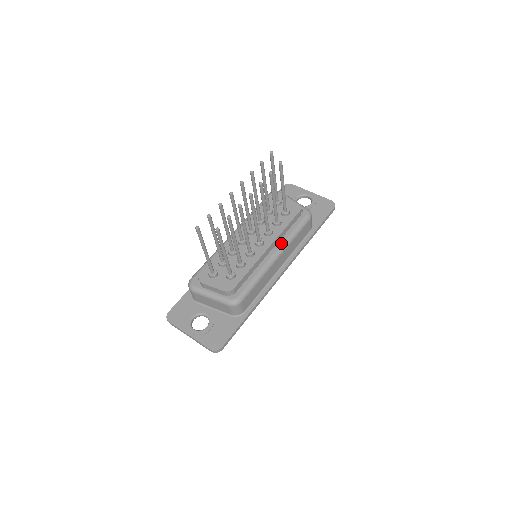
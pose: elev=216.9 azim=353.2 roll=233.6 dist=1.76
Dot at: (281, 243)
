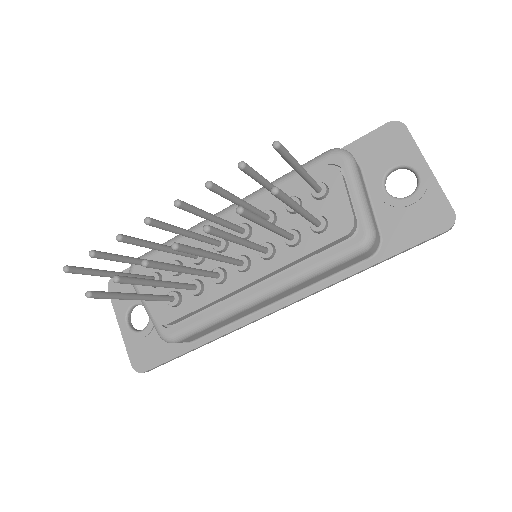
Dot at: (280, 280)
